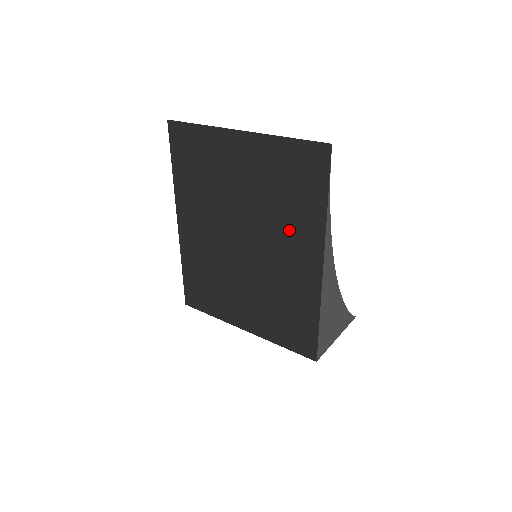
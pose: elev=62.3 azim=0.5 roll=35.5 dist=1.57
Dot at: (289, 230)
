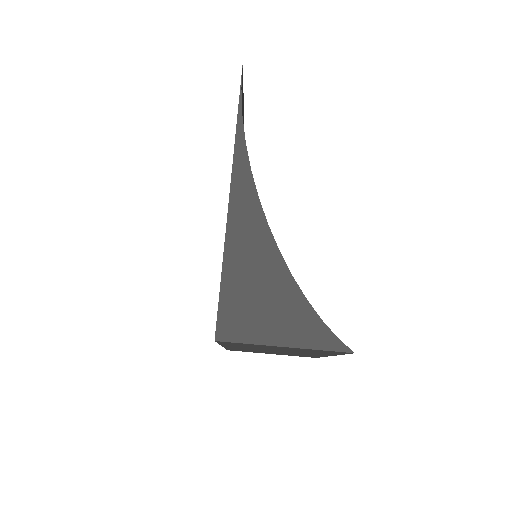
Dot at: occluded
